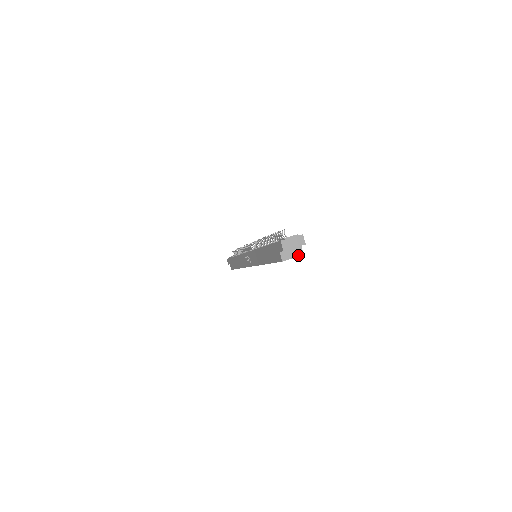
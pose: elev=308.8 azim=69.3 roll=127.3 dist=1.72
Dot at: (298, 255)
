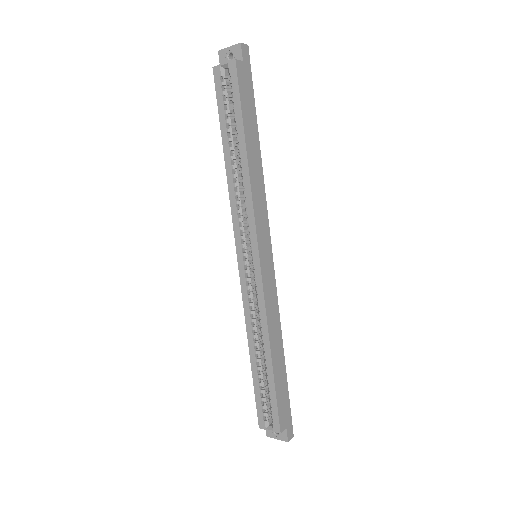
Dot at: (231, 62)
